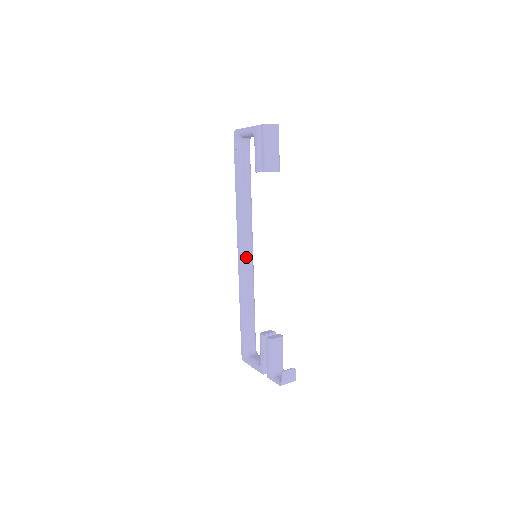
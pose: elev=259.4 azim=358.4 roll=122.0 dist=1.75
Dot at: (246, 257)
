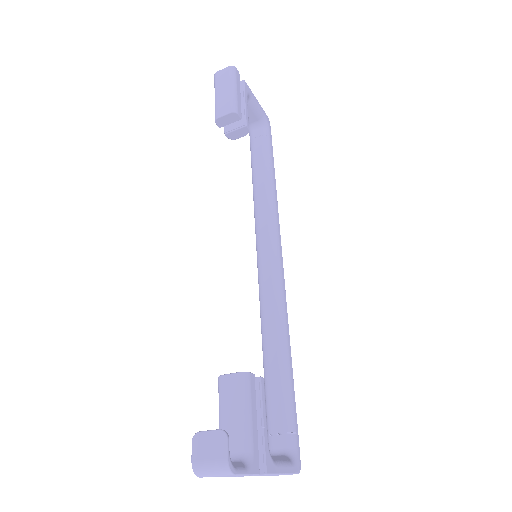
Dot at: (263, 271)
